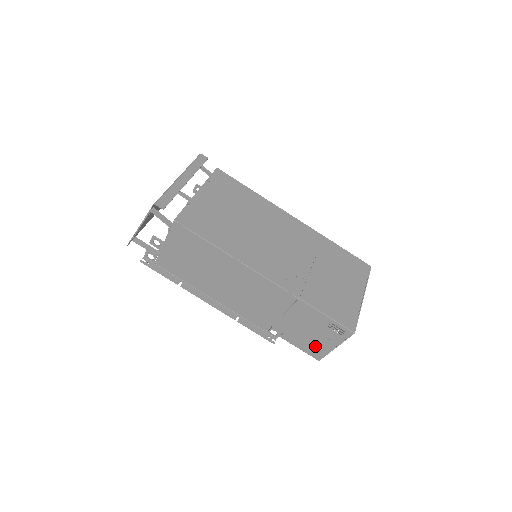
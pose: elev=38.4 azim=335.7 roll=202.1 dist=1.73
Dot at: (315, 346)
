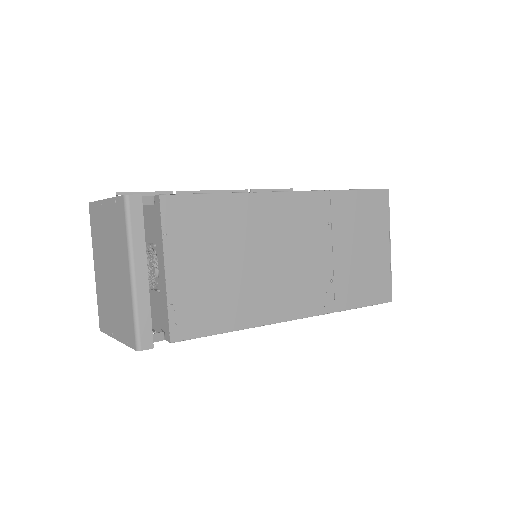
Dot at: occluded
